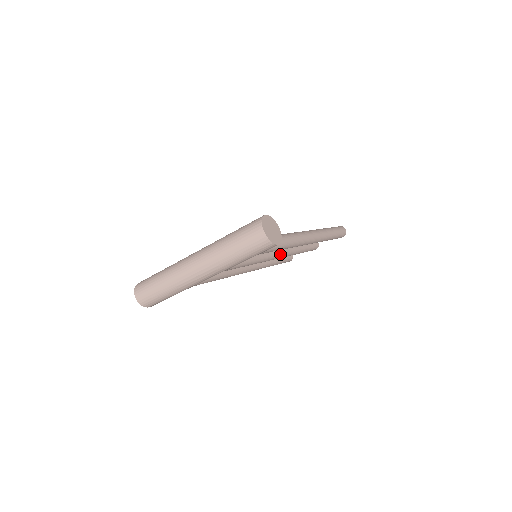
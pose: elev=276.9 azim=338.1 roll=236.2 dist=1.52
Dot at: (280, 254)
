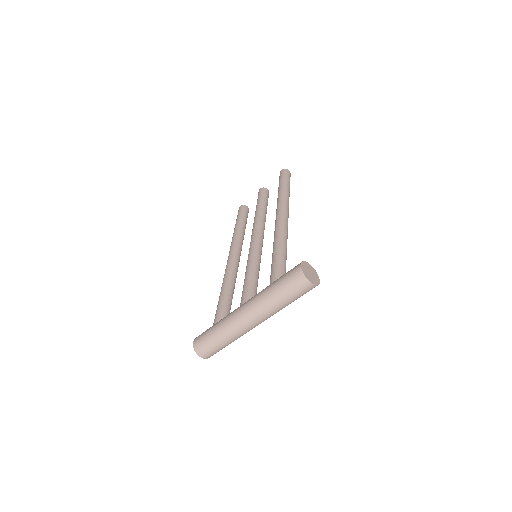
Dot at: (263, 235)
